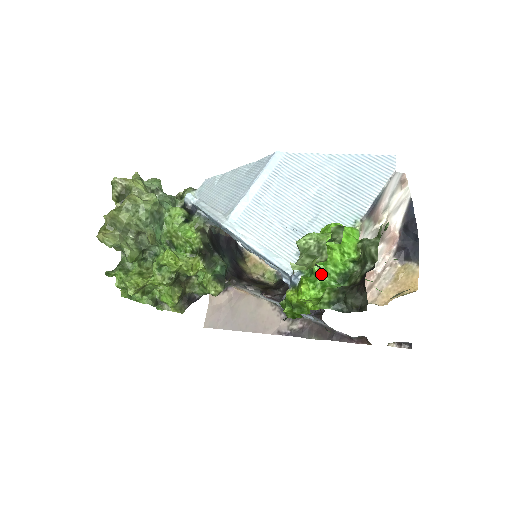
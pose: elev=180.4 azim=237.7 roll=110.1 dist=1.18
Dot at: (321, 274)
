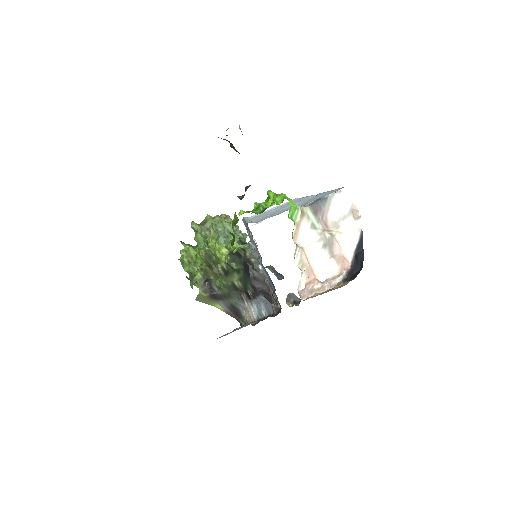
Dot at: (256, 208)
